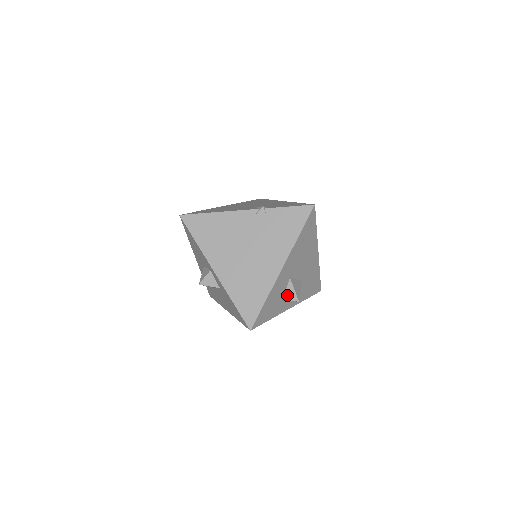
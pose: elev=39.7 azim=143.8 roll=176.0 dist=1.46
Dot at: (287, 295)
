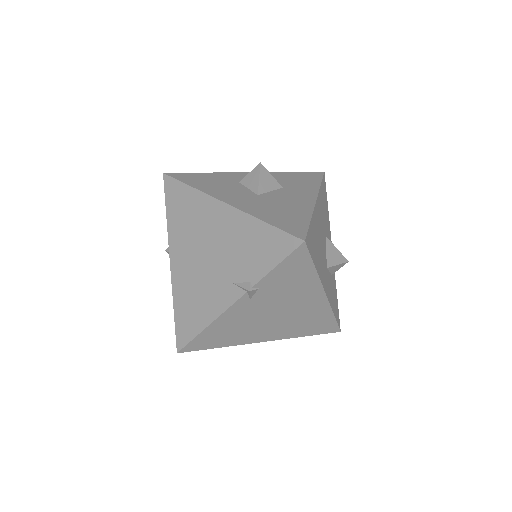
Dot at: (334, 271)
